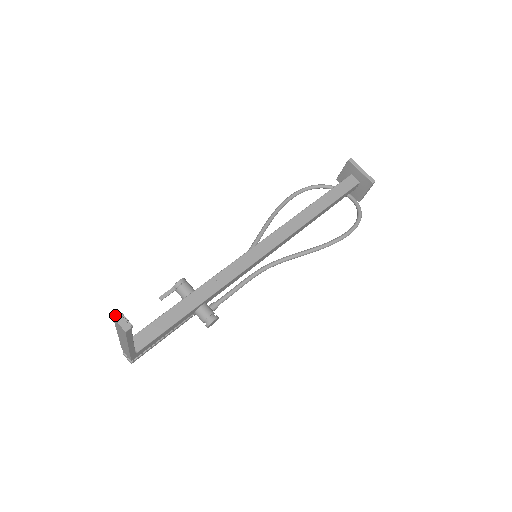
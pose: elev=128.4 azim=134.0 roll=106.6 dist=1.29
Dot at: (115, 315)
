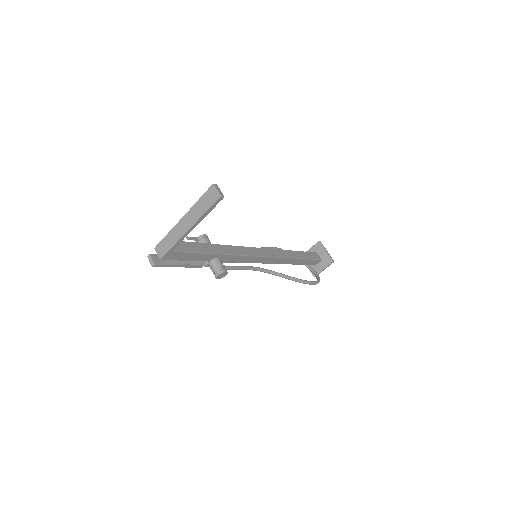
Dot at: (215, 184)
